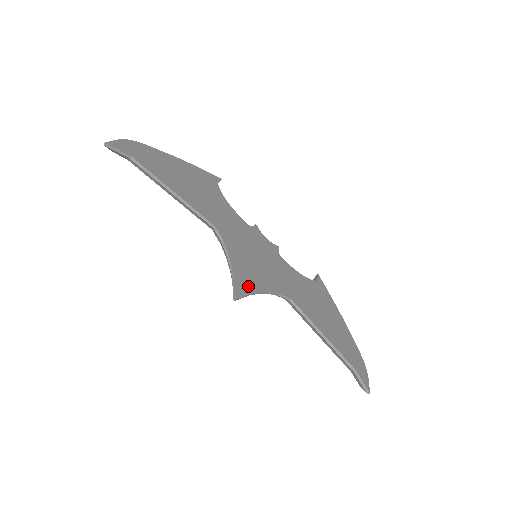
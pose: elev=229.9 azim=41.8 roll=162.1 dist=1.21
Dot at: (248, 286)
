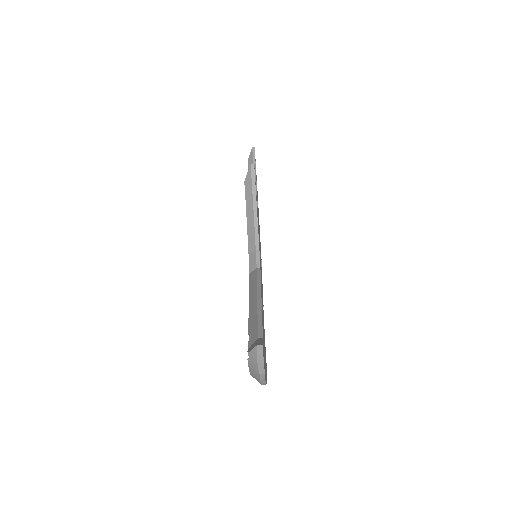
Dot at: (256, 199)
